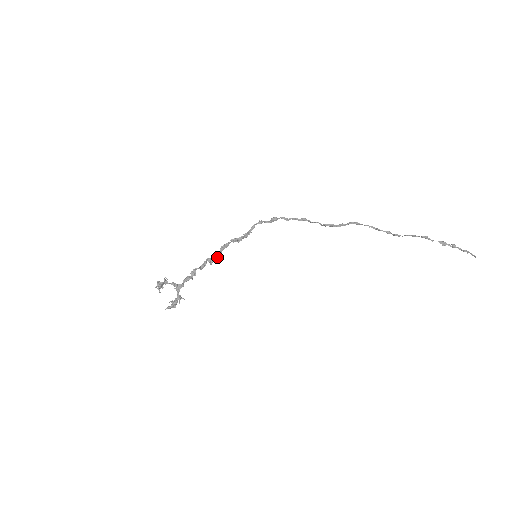
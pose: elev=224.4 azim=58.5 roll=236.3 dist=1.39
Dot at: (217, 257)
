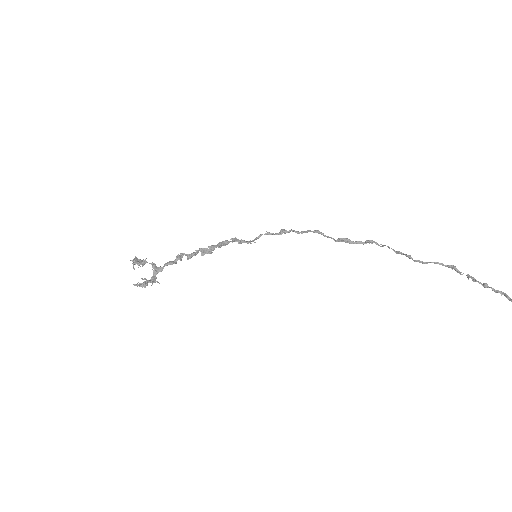
Dot at: (211, 250)
